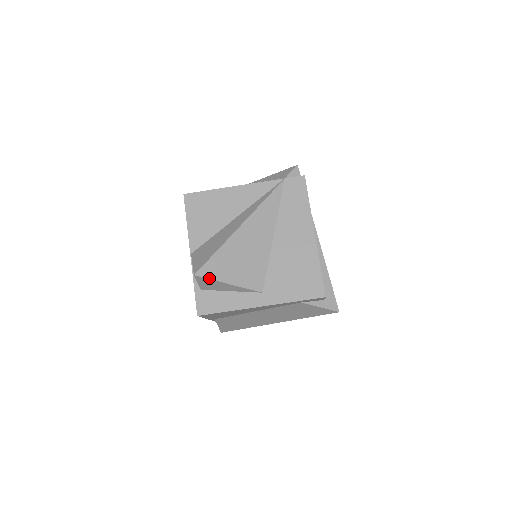
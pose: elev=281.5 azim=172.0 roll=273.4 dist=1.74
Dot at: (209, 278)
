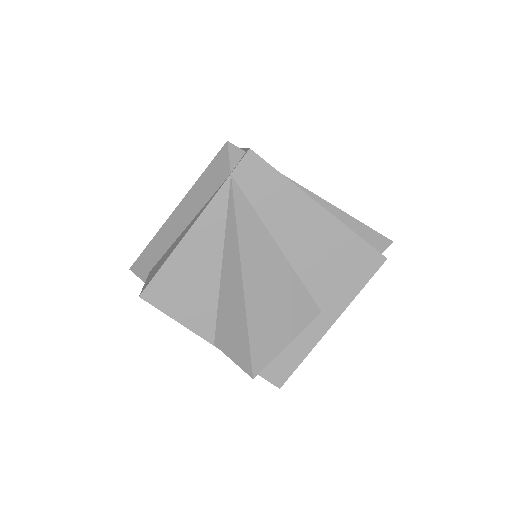
Dot at: (268, 363)
